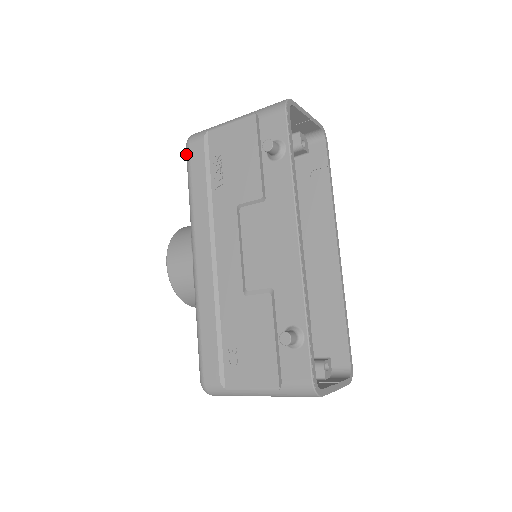
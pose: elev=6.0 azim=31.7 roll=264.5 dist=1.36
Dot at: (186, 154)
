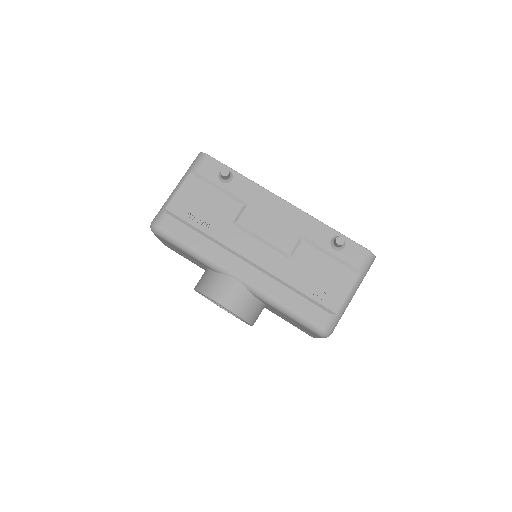
Dot at: (162, 235)
